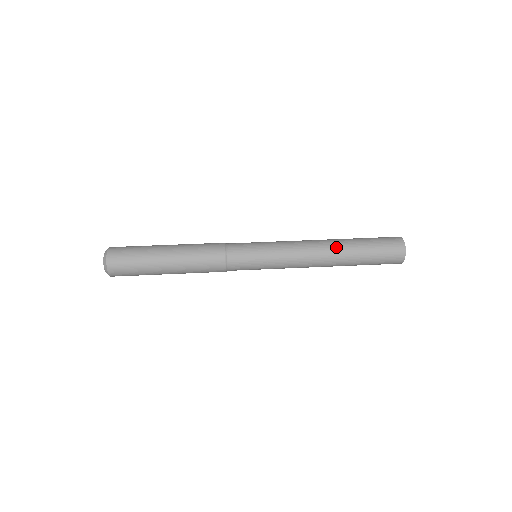
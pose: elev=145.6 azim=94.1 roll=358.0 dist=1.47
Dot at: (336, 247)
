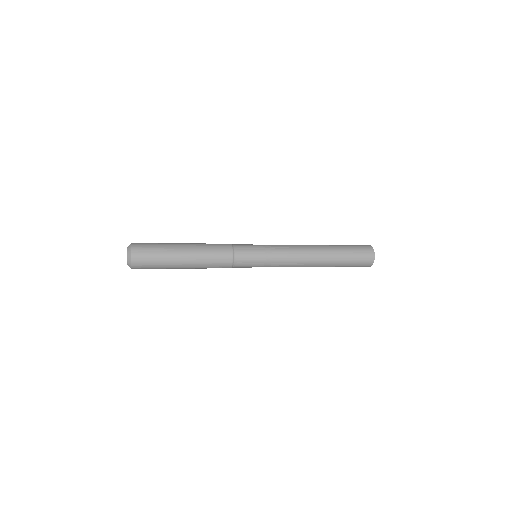
Dot at: (320, 246)
